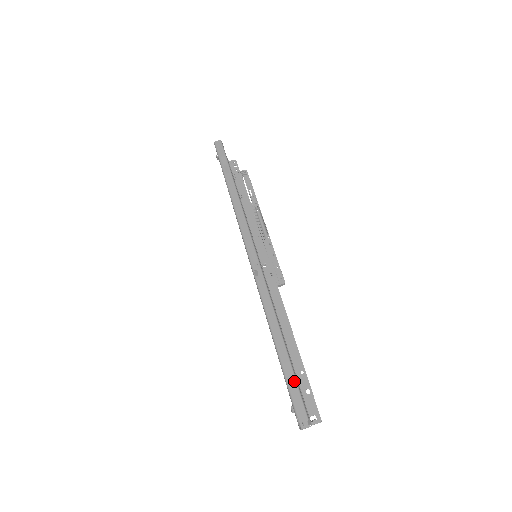
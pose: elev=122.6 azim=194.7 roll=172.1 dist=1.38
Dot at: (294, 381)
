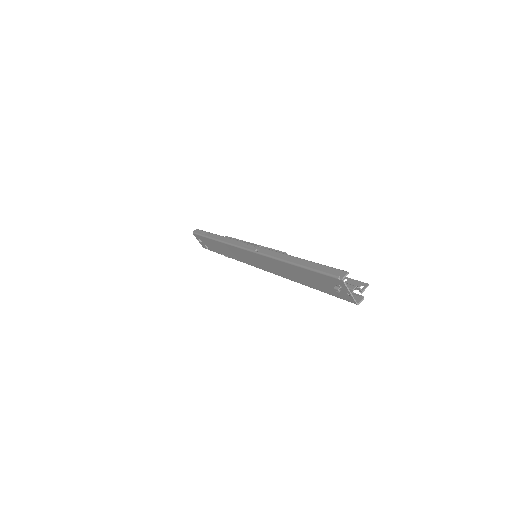
Dot at: (322, 266)
